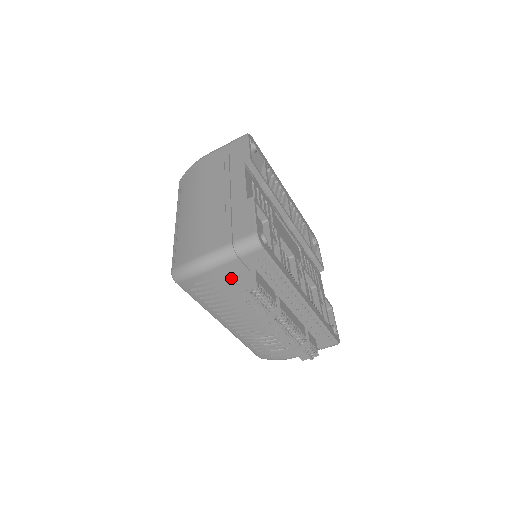
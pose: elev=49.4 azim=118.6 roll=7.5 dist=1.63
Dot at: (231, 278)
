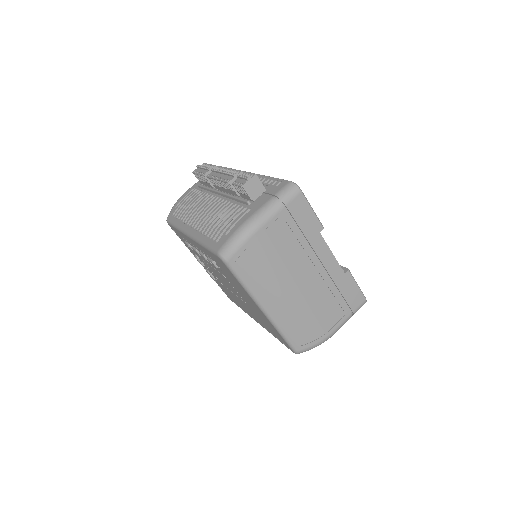
Dot at: (198, 189)
